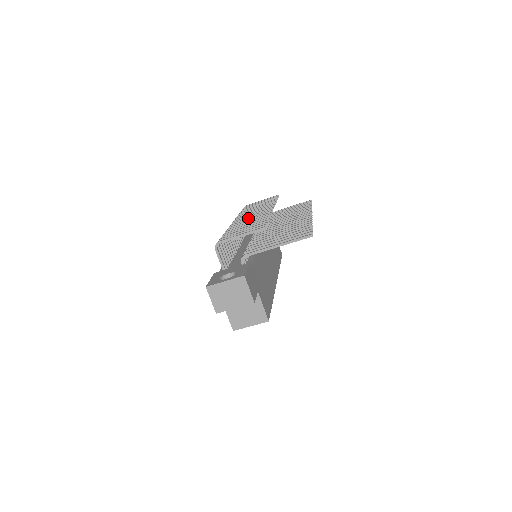
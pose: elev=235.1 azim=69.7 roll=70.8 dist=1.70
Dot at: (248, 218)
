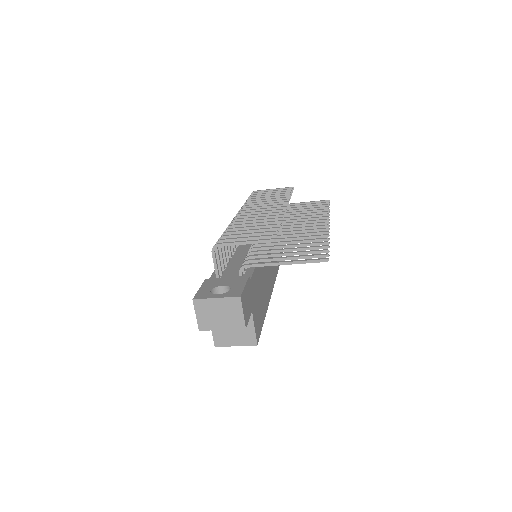
Dot at: (256, 214)
